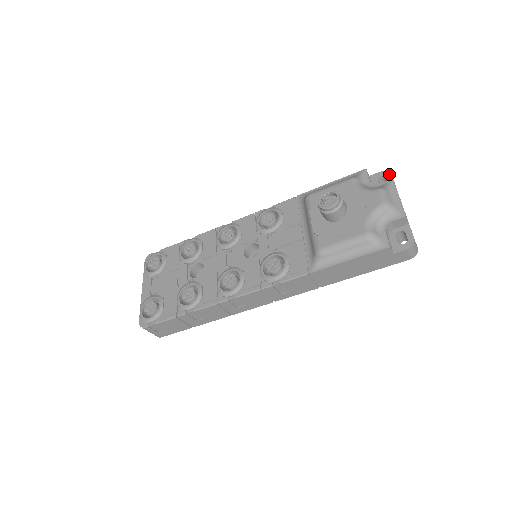
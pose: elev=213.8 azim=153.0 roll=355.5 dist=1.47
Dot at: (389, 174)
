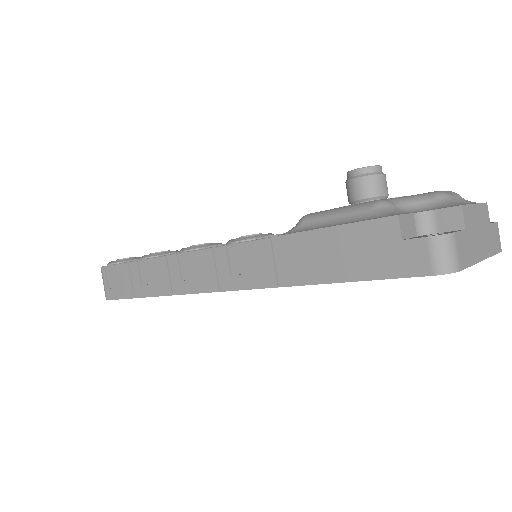
Dot at: occluded
